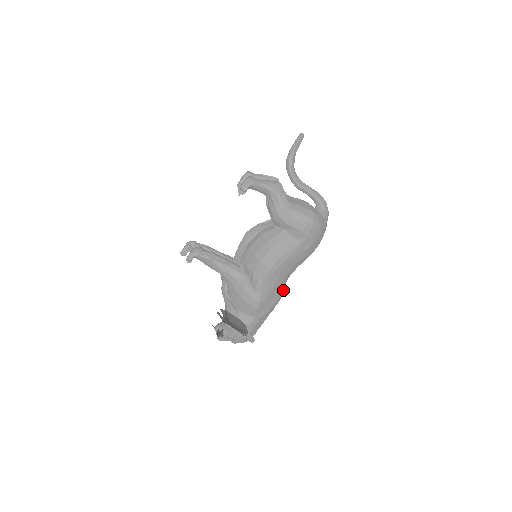
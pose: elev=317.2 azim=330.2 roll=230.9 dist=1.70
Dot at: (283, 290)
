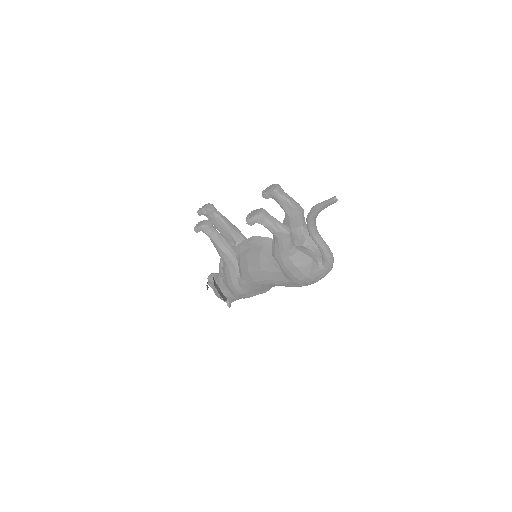
Dot at: (269, 289)
